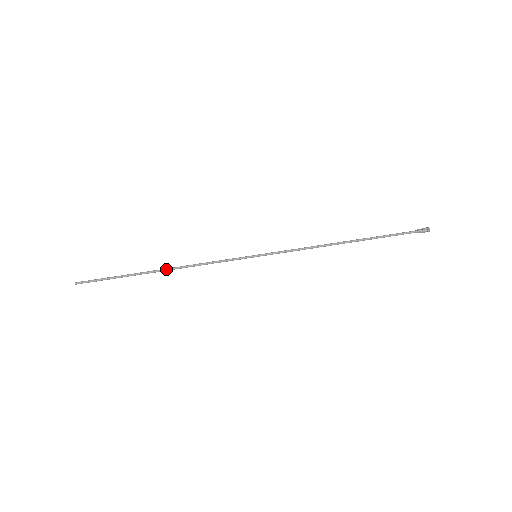
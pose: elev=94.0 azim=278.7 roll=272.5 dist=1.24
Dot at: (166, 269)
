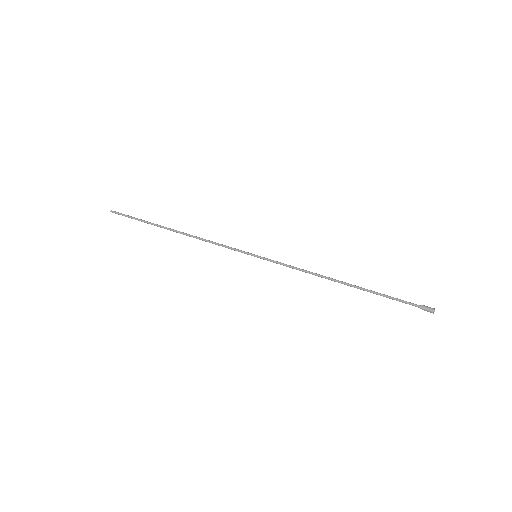
Dot at: occluded
